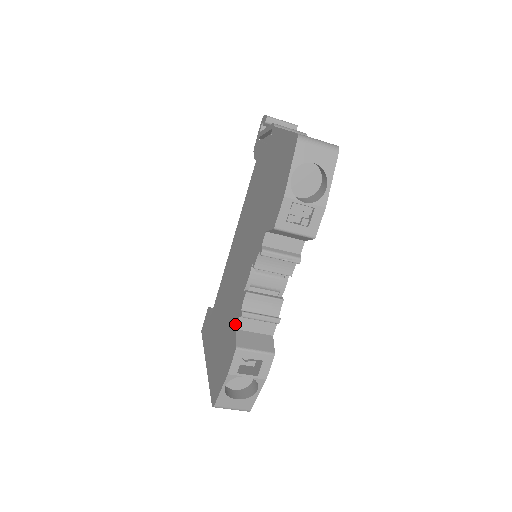
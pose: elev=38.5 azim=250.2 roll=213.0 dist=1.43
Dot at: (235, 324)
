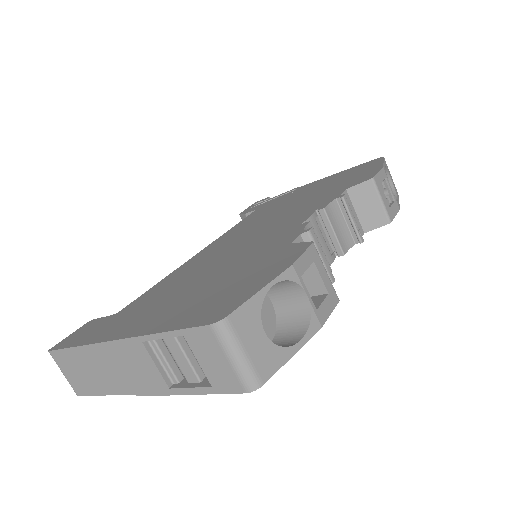
Dot at: (286, 243)
